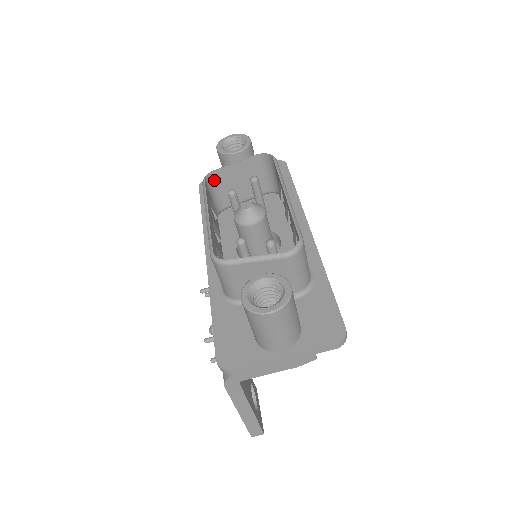
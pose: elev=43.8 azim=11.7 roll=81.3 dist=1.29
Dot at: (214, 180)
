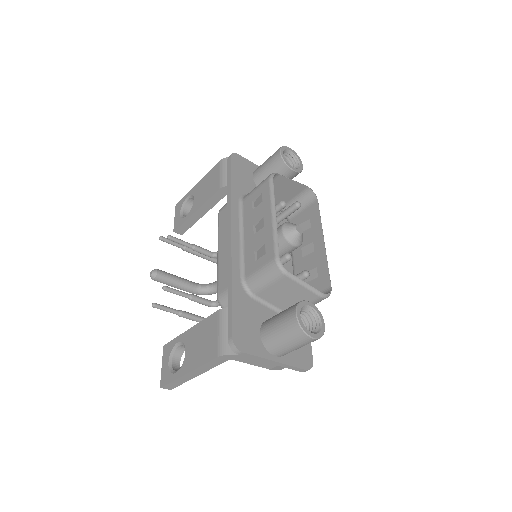
Dot at: occluded
